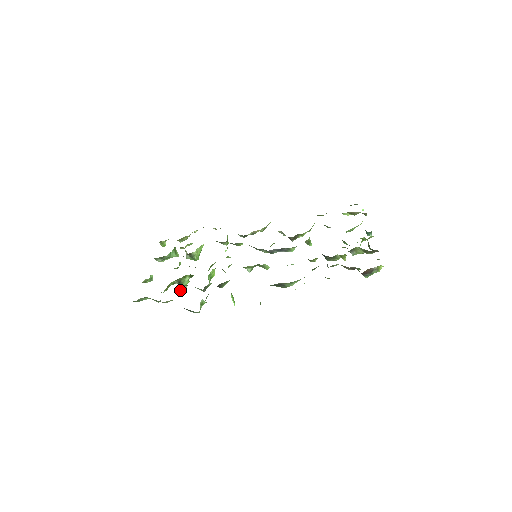
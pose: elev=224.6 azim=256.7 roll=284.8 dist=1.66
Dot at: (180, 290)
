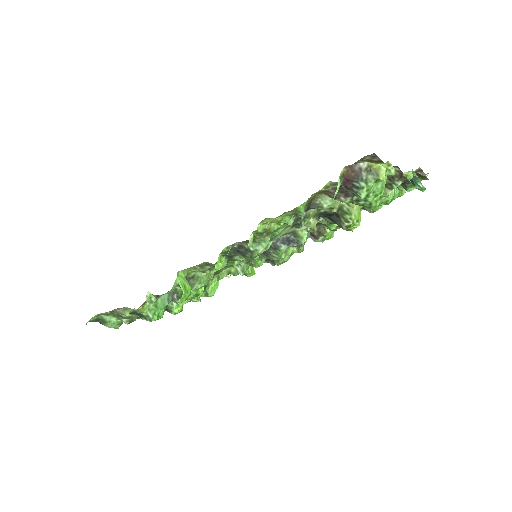
Dot at: occluded
